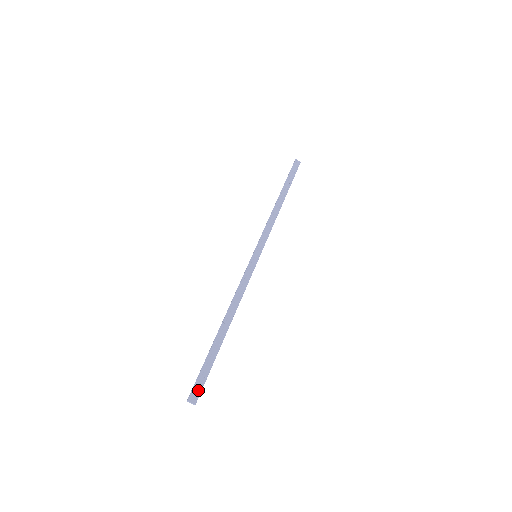
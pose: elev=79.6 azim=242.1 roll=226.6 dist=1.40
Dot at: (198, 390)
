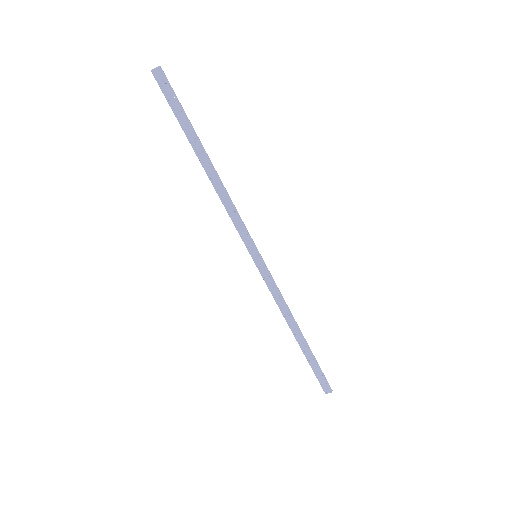
Dot at: (325, 385)
